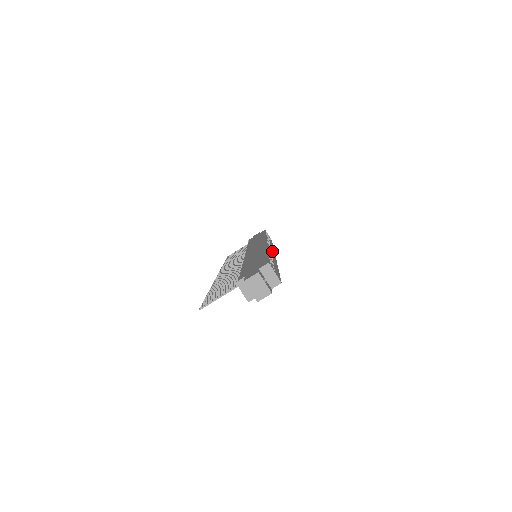
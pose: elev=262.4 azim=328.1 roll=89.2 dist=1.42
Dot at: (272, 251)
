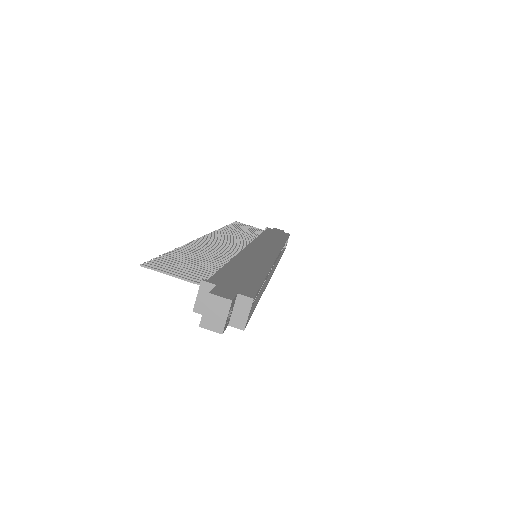
Dot at: (275, 265)
